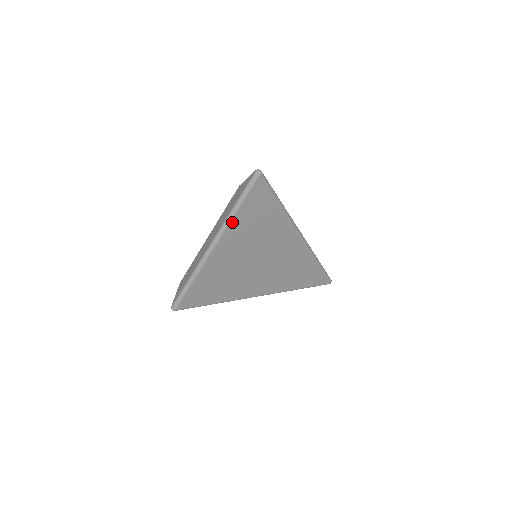
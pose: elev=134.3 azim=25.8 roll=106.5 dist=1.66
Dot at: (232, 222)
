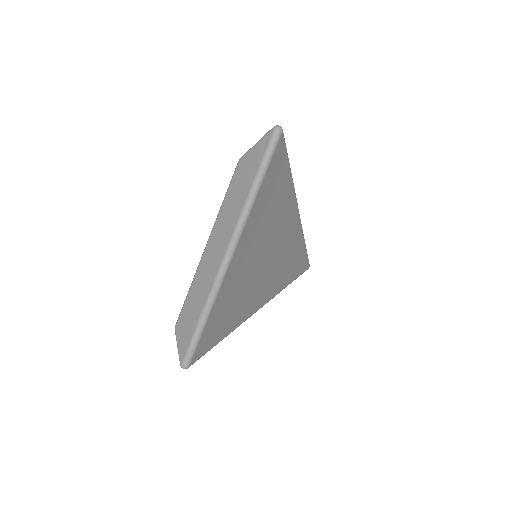
Dot at: (252, 210)
